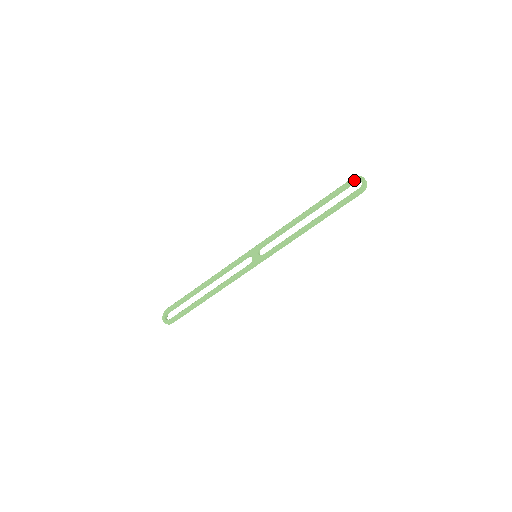
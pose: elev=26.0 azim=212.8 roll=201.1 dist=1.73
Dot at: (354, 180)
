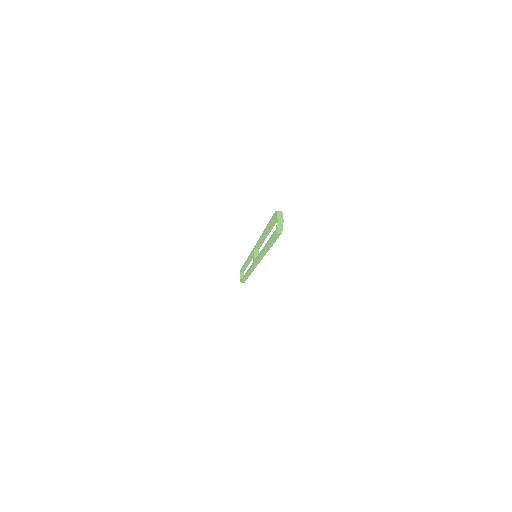
Dot at: (275, 215)
